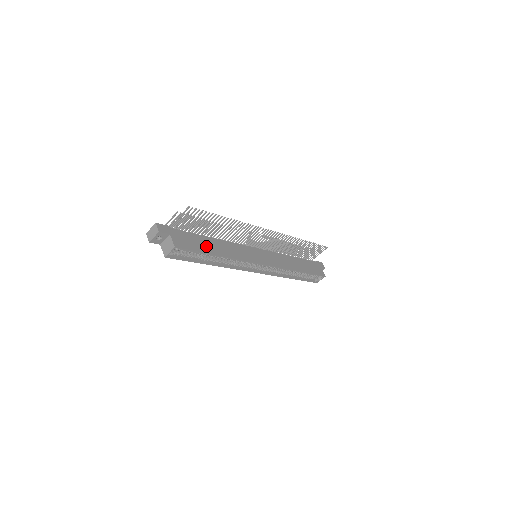
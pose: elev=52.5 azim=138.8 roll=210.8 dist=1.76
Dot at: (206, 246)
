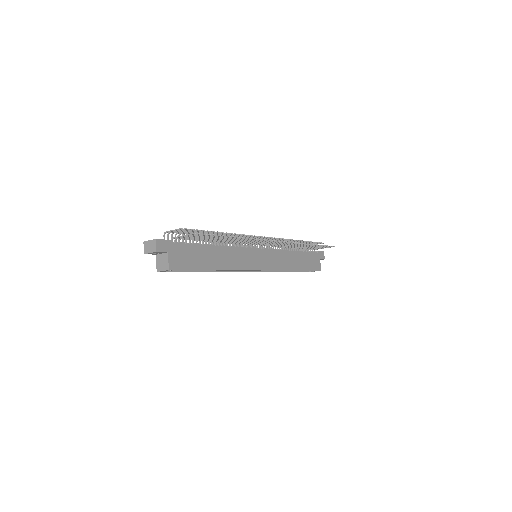
Dot at: (204, 260)
